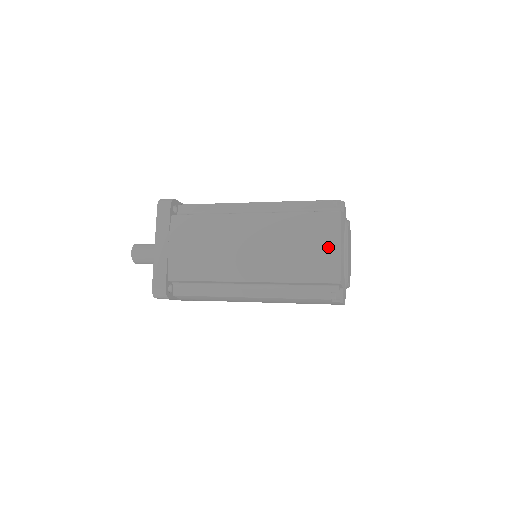
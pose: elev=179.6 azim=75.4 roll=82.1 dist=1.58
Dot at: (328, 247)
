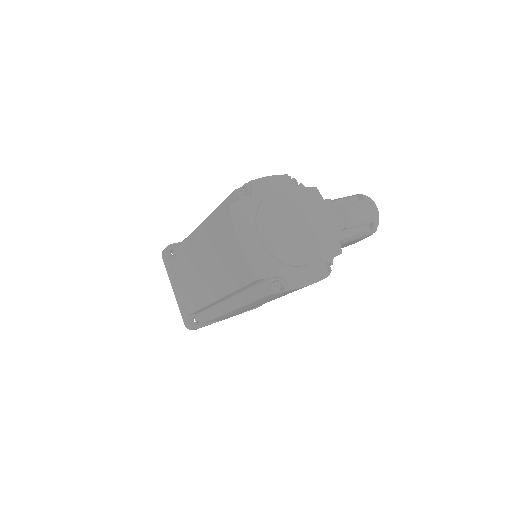
Dot at: (234, 248)
